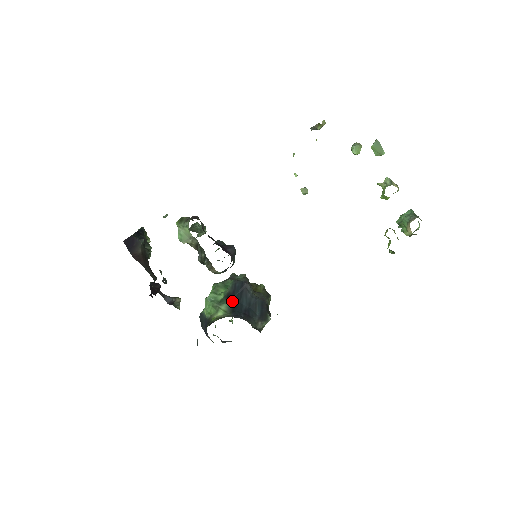
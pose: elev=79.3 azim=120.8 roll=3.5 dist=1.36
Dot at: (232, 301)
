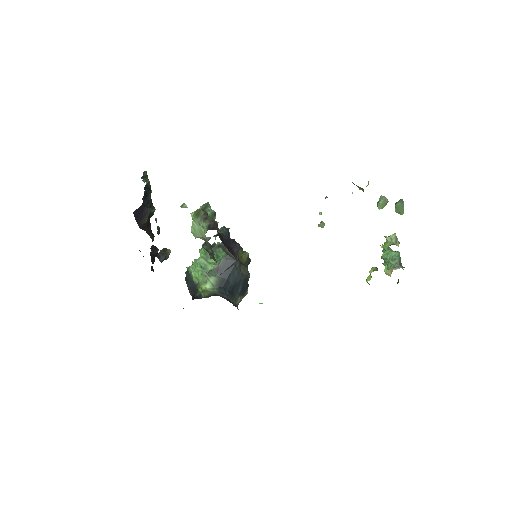
Dot at: (221, 276)
